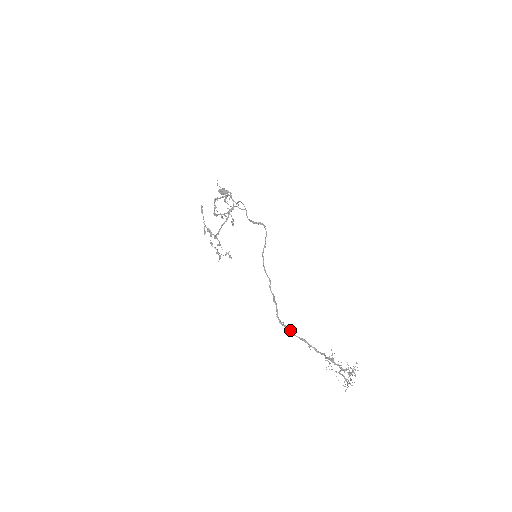
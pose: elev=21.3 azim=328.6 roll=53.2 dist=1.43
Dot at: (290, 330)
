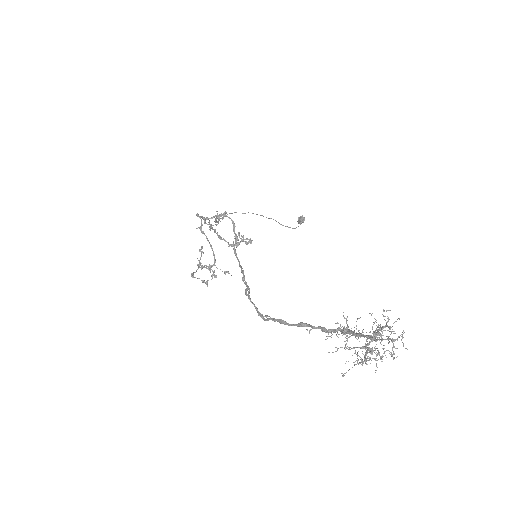
Dot at: (279, 321)
